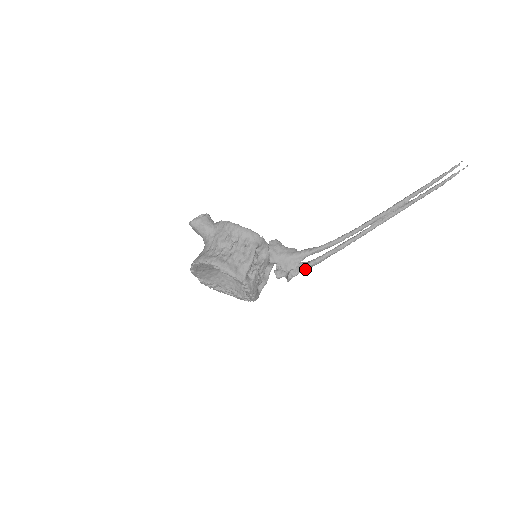
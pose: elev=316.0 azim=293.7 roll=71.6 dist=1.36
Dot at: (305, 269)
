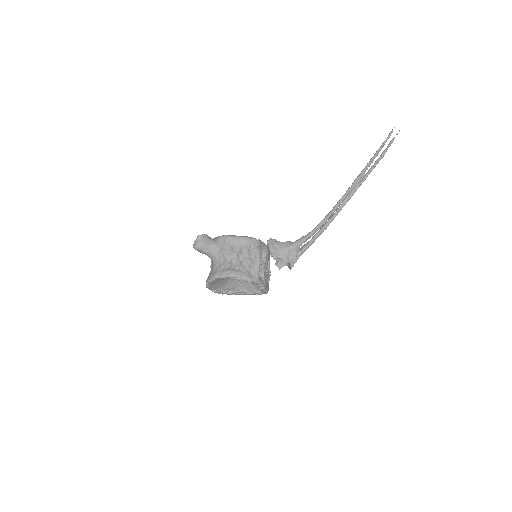
Dot at: occluded
